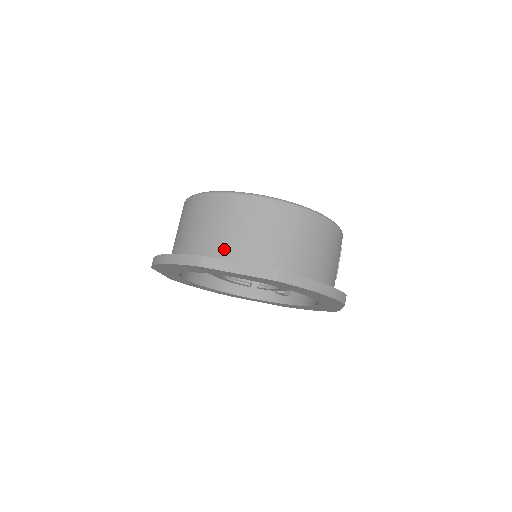
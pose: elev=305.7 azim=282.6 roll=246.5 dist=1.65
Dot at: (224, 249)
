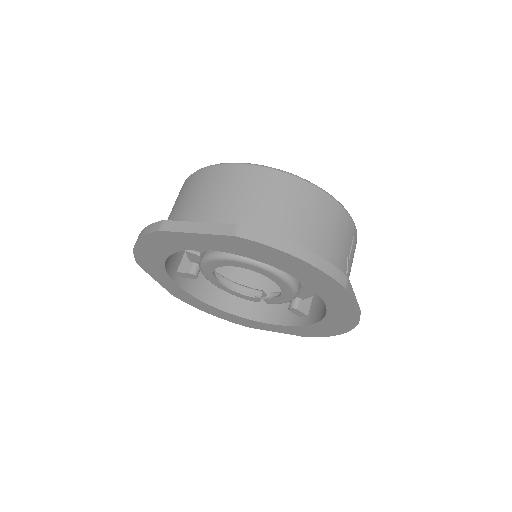
Dot at: (192, 218)
